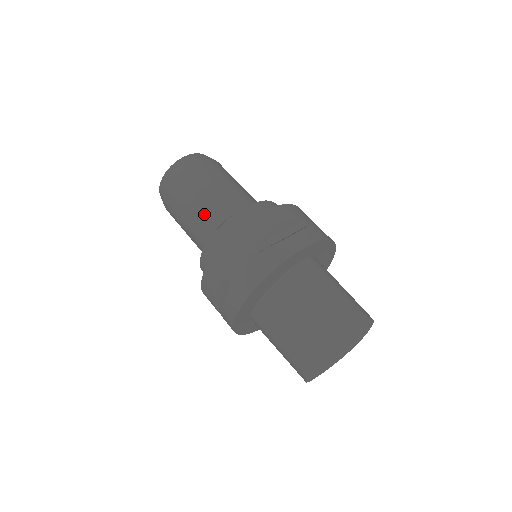
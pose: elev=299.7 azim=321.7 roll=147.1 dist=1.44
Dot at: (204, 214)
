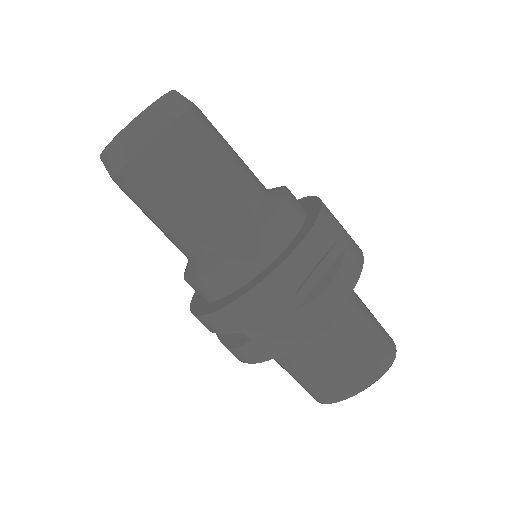
Dot at: (196, 223)
